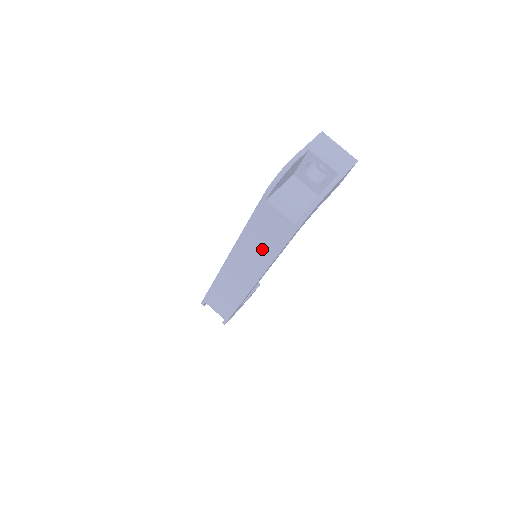
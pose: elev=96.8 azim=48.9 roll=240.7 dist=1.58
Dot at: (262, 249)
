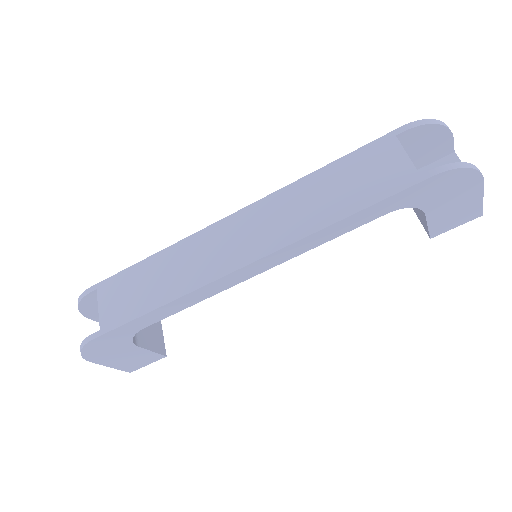
Dot at: (320, 206)
